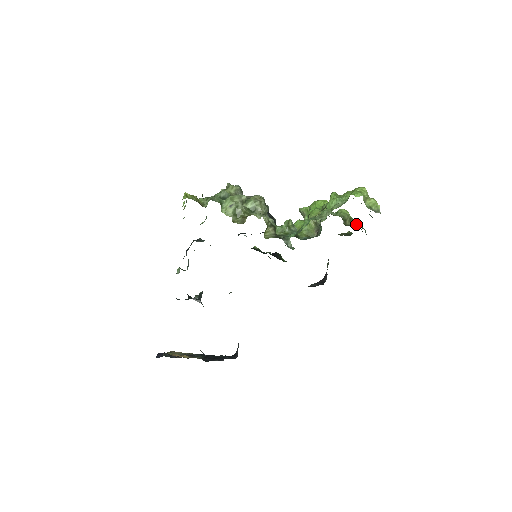
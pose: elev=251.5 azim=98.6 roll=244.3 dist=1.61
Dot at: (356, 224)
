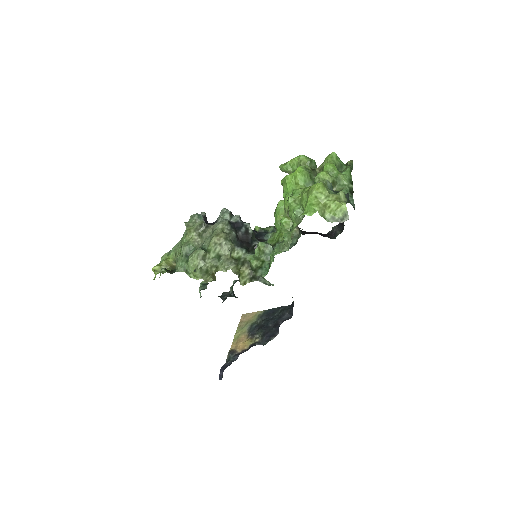
Dot at: (343, 184)
